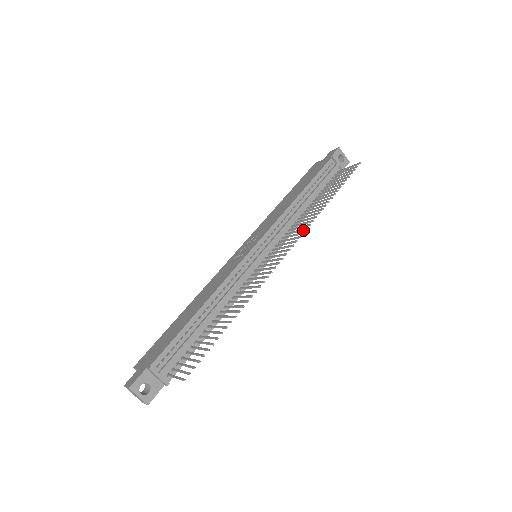
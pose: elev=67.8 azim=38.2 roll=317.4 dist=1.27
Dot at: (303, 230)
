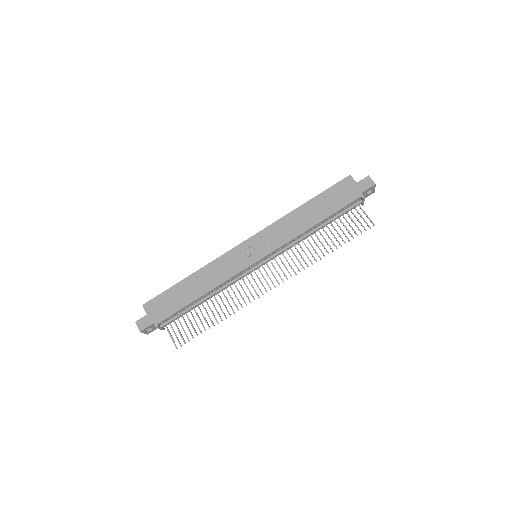
Dot at: (297, 268)
